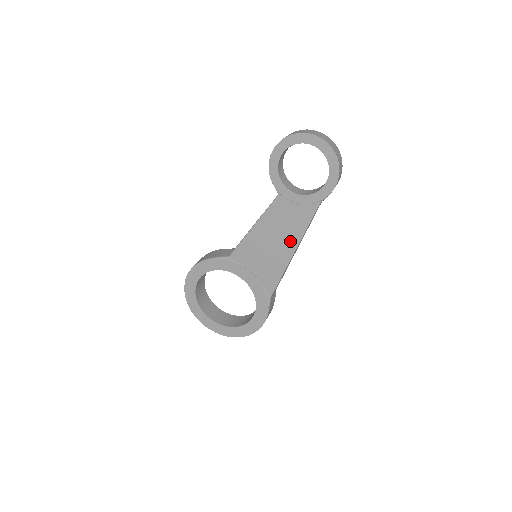
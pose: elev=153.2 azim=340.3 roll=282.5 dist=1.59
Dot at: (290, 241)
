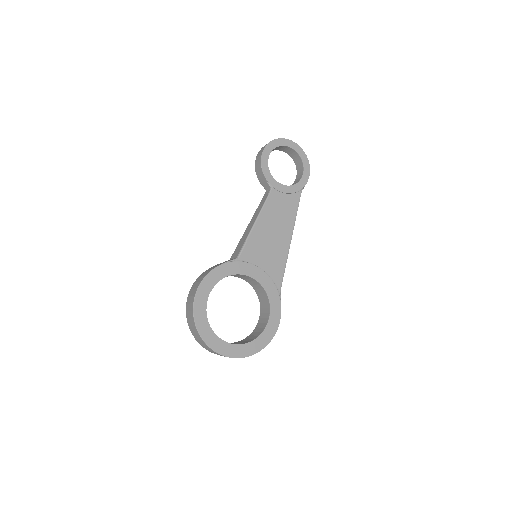
Dot at: (287, 228)
